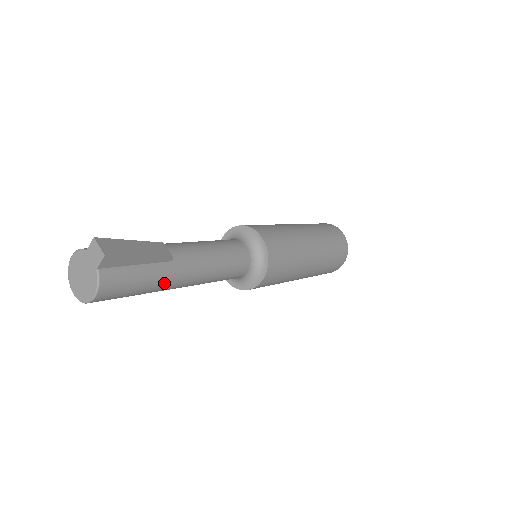
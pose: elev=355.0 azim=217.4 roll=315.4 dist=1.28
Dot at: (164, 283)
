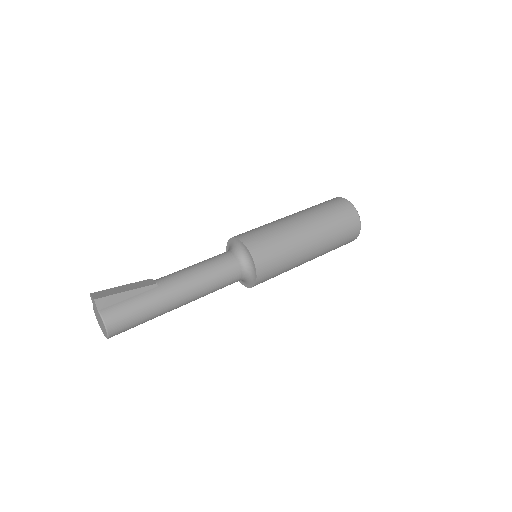
Dot at: (160, 303)
